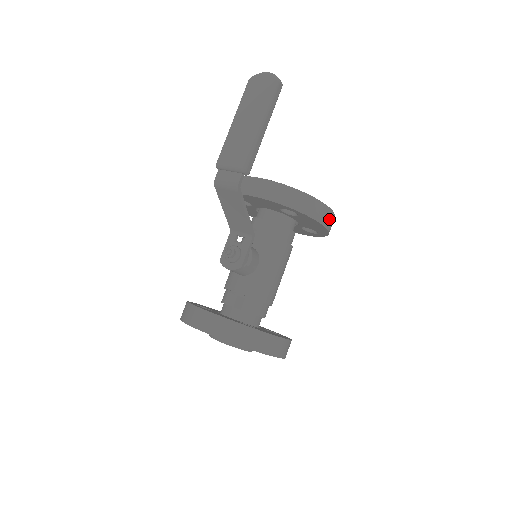
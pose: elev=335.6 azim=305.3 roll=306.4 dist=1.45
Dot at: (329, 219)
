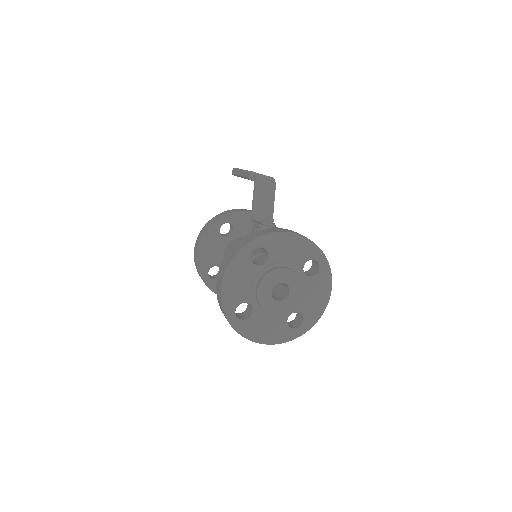
Dot at: occluded
